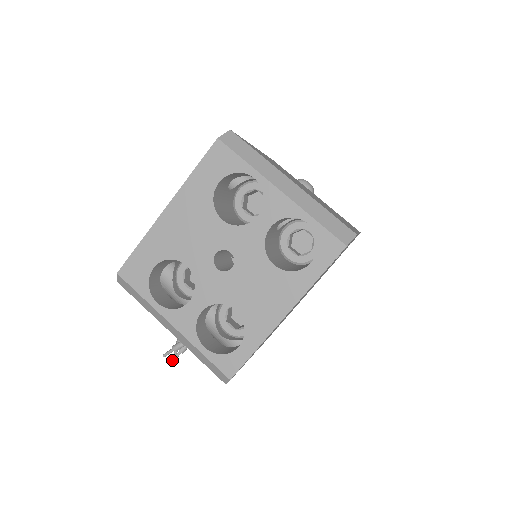
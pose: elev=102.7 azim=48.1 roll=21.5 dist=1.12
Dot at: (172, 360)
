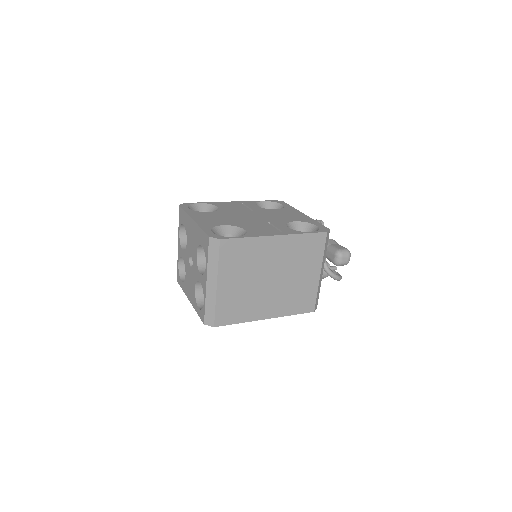
Dot at: occluded
